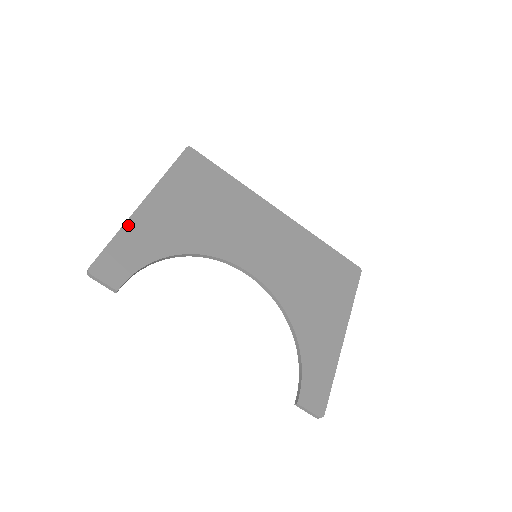
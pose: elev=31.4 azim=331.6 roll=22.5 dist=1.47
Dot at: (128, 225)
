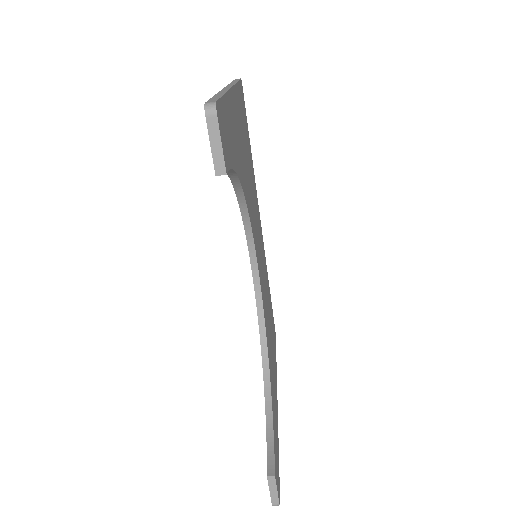
Dot at: (229, 97)
